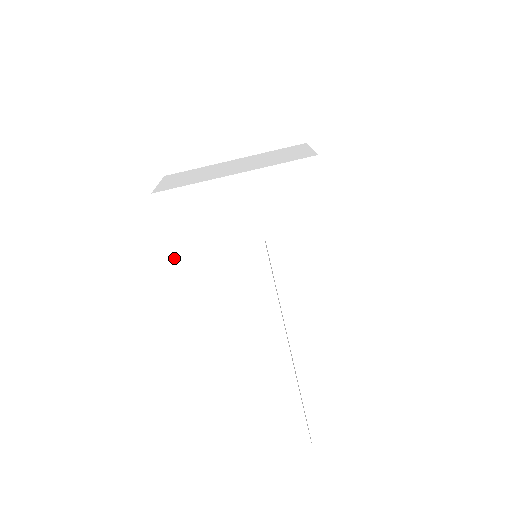
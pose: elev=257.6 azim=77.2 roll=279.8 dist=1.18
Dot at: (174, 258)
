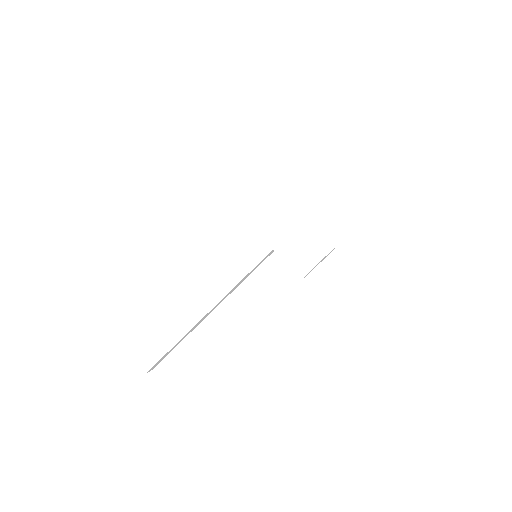
Dot at: (233, 205)
